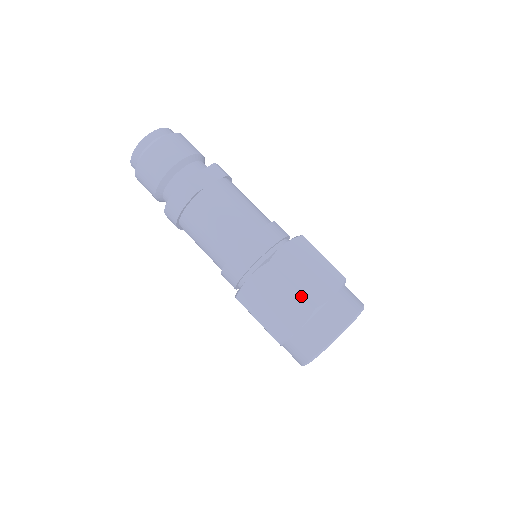
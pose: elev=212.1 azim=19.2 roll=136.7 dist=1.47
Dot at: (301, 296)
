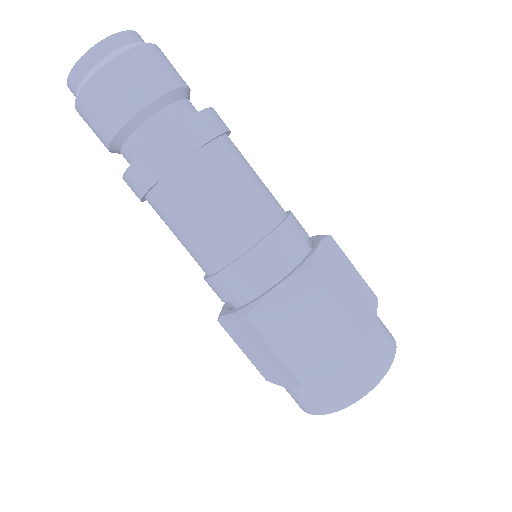
Dot at: (285, 367)
